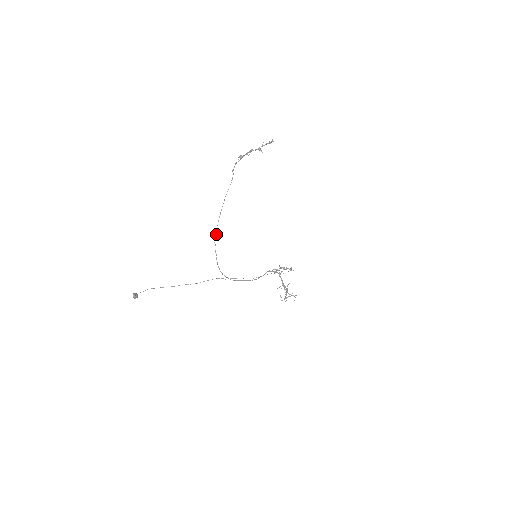
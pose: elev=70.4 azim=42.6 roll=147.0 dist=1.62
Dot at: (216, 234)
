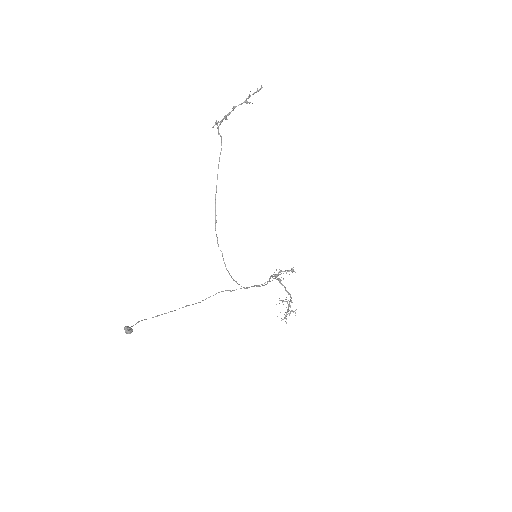
Dot at: (216, 221)
